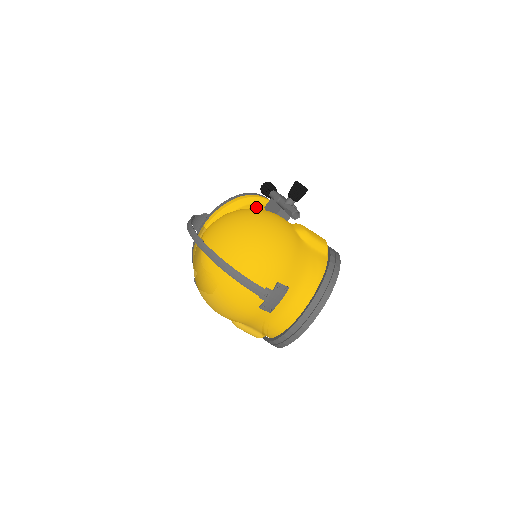
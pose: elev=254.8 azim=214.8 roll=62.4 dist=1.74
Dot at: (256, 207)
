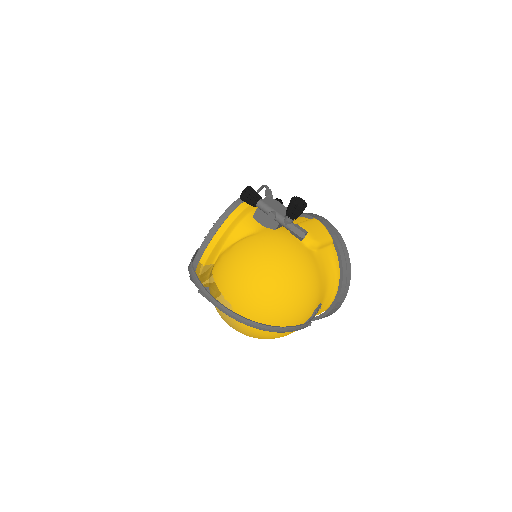
Dot at: (248, 225)
